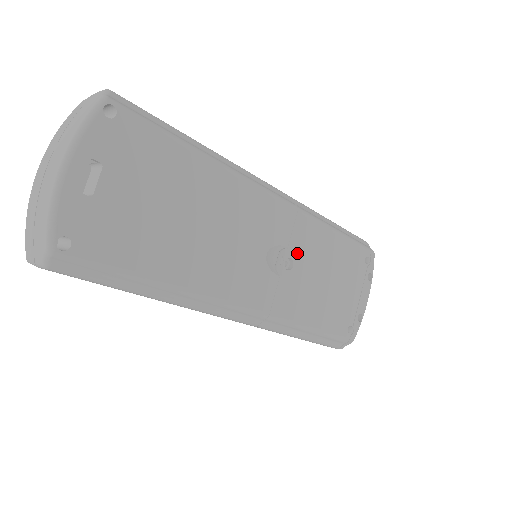
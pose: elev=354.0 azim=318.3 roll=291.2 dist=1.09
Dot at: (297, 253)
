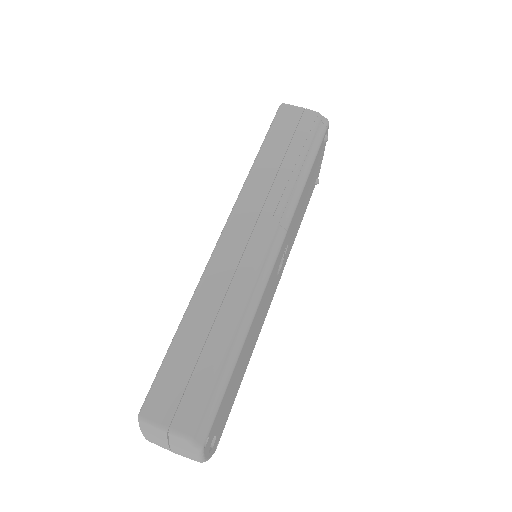
Dot at: (289, 238)
